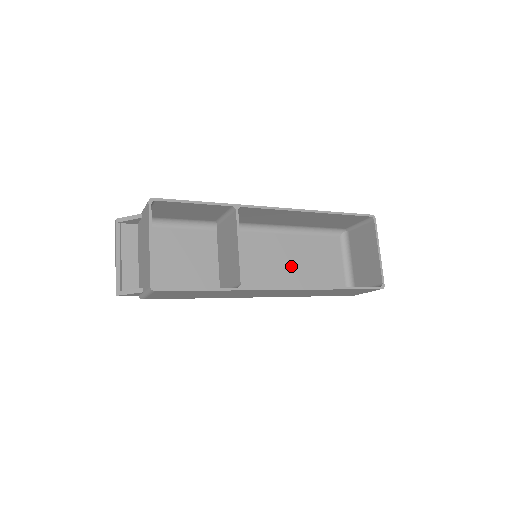
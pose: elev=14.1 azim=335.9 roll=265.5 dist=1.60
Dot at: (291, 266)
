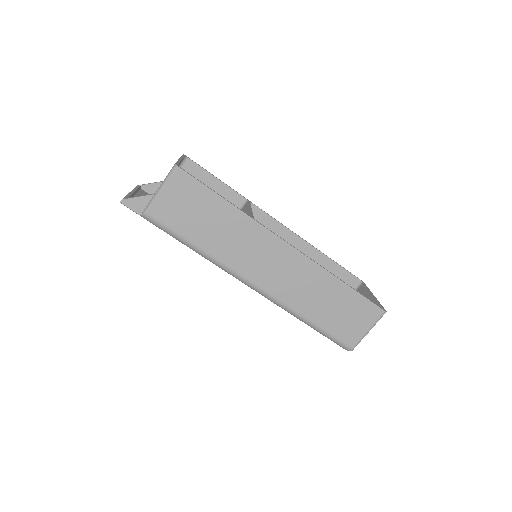
Dot at: occluded
